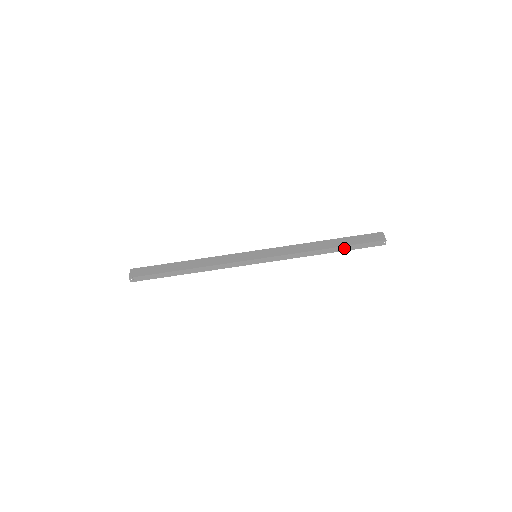
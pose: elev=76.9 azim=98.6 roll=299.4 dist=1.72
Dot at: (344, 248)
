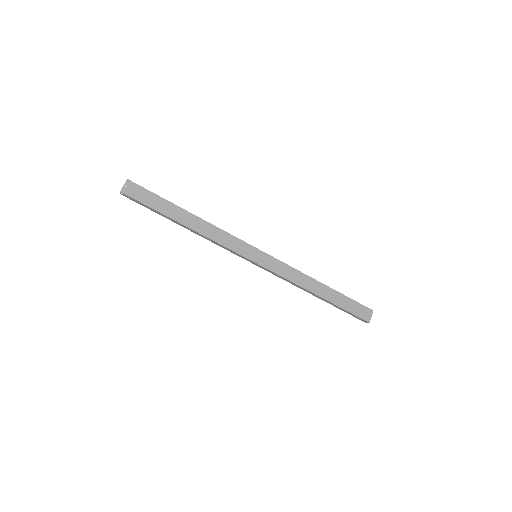
Dot at: (333, 304)
